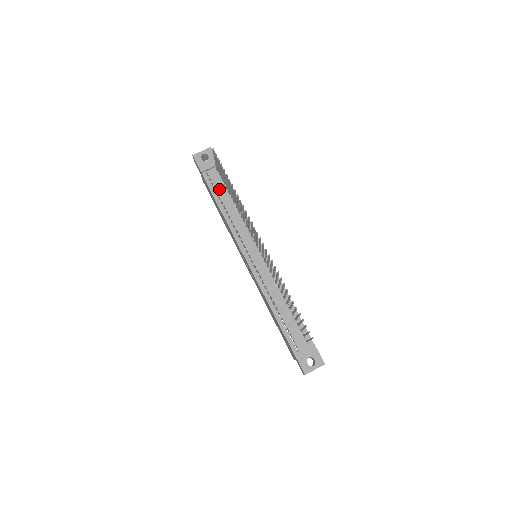
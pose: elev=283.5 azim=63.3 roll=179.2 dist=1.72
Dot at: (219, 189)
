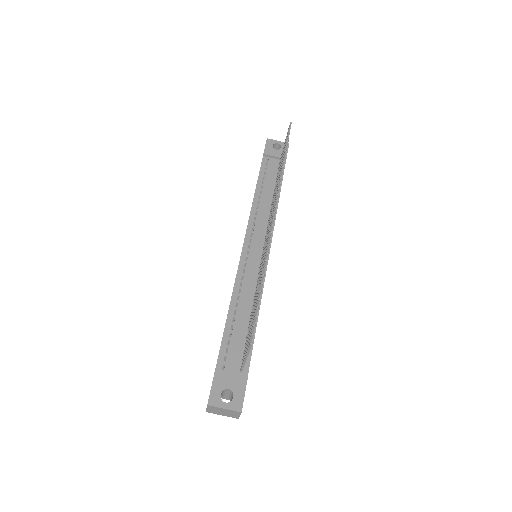
Dot at: (269, 177)
